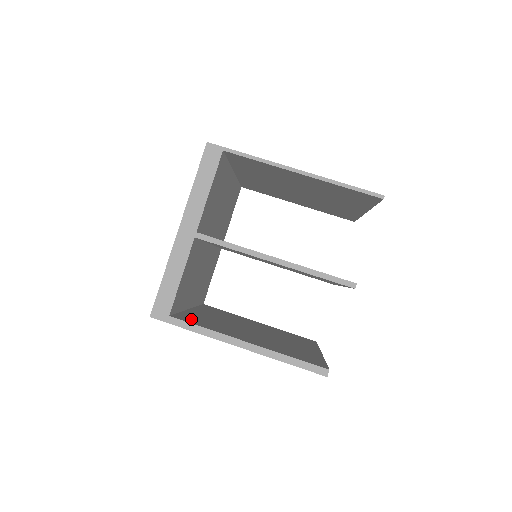
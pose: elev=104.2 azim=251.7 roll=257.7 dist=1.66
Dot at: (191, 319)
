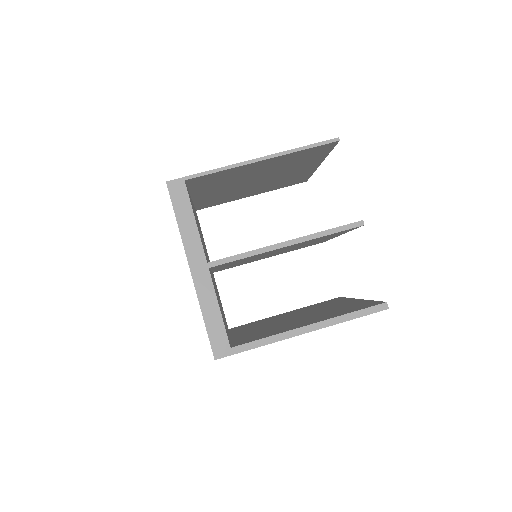
Dot at: (247, 340)
